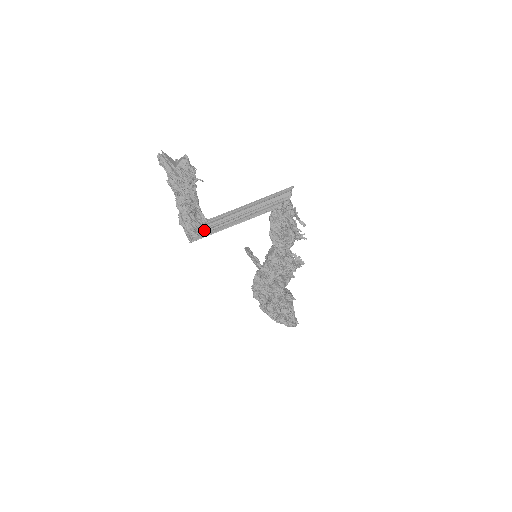
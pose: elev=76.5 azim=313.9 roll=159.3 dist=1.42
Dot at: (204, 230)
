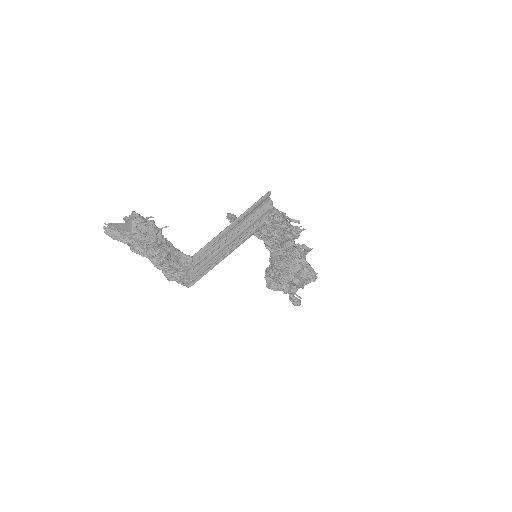
Dot at: (196, 271)
